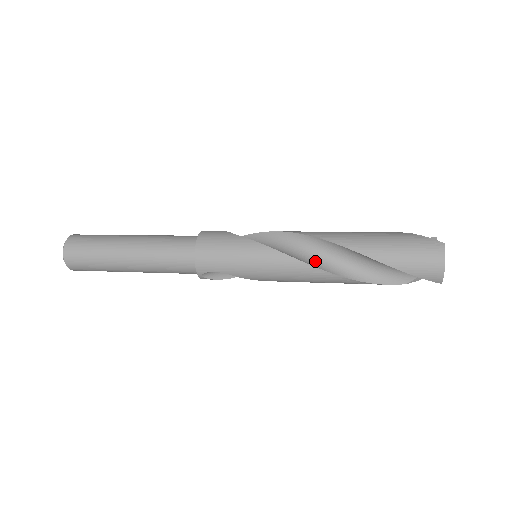
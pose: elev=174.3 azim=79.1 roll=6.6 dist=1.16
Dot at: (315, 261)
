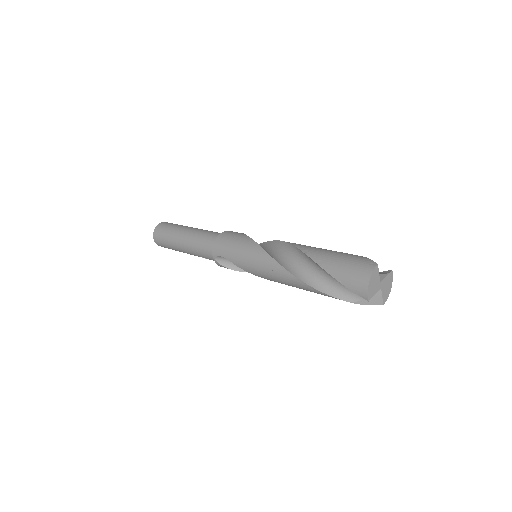
Dot at: (284, 262)
